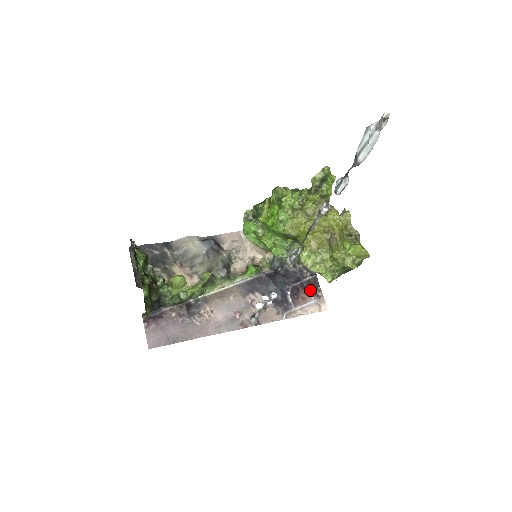
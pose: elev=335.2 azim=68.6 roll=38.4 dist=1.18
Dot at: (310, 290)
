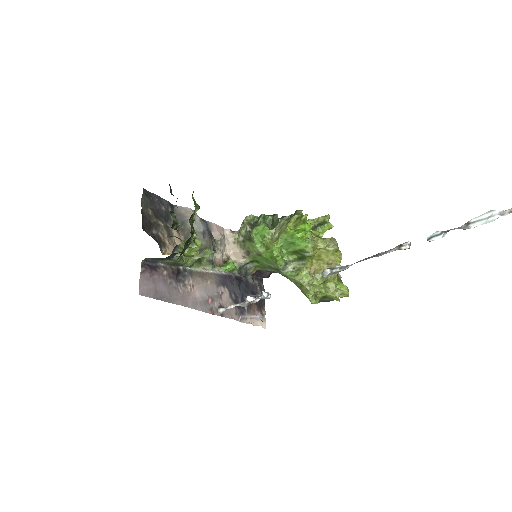
Dot at: (259, 306)
